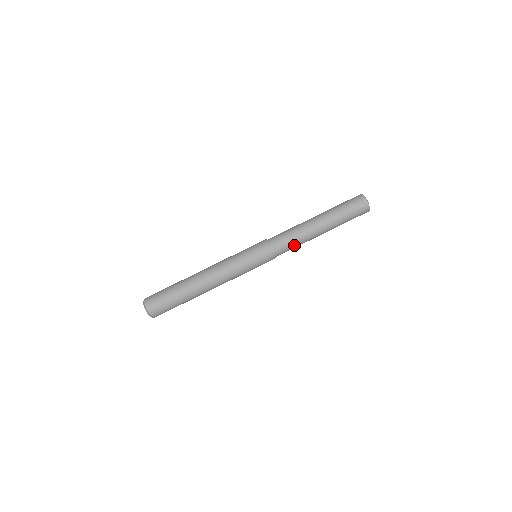
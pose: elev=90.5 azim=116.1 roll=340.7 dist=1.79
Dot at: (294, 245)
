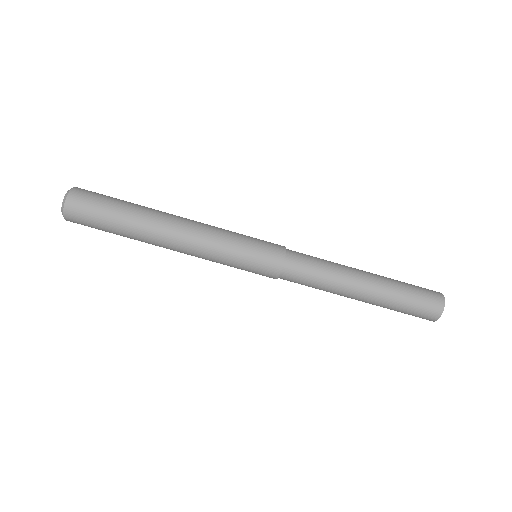
Dot at: (313, 284)
